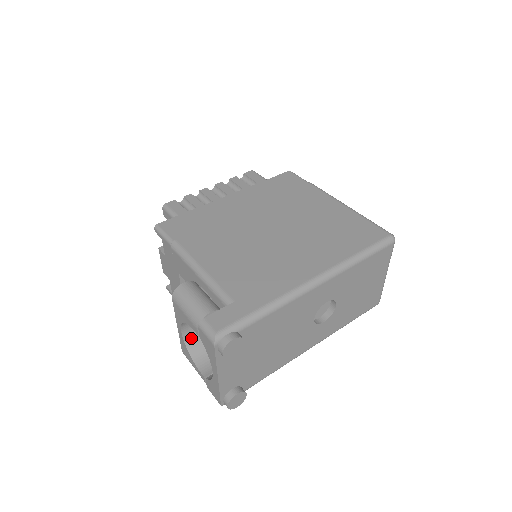
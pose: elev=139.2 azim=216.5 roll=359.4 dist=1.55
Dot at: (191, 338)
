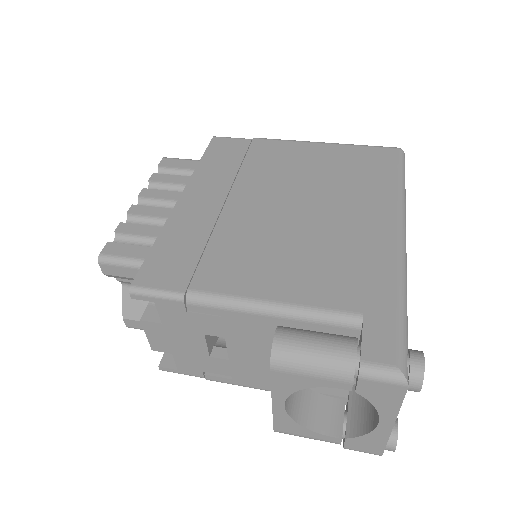
Dot at: (291, 404)
